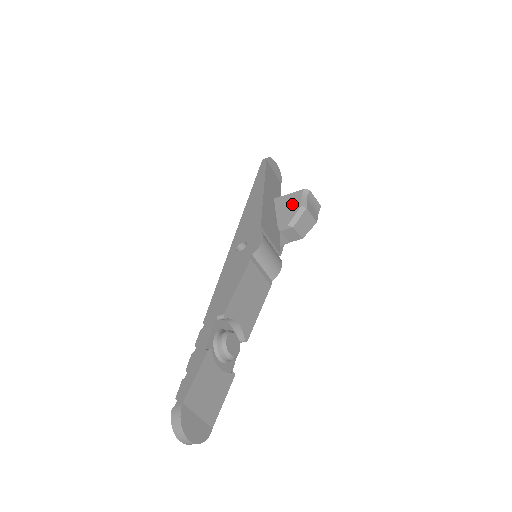
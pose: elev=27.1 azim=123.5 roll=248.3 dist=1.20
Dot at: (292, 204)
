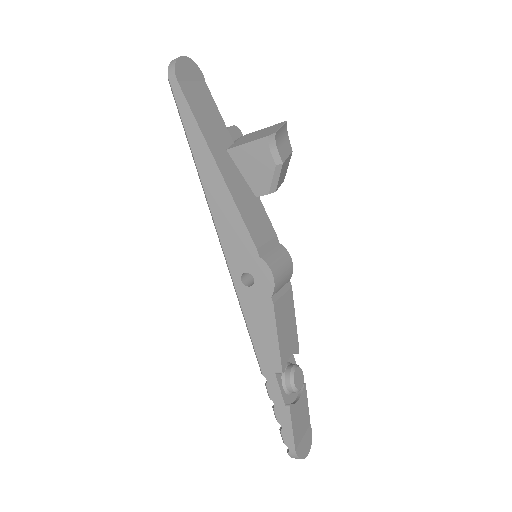
Dot at: (260, 162)
